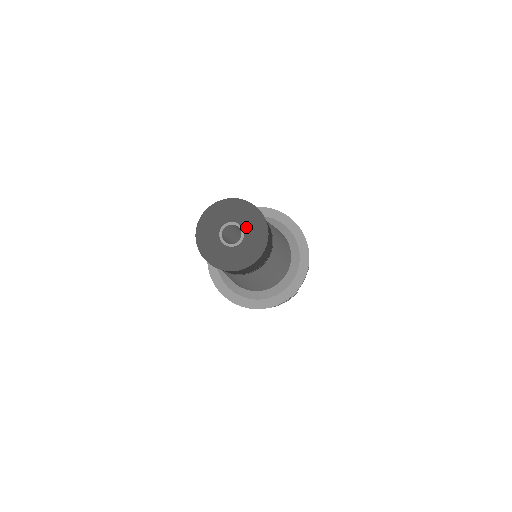
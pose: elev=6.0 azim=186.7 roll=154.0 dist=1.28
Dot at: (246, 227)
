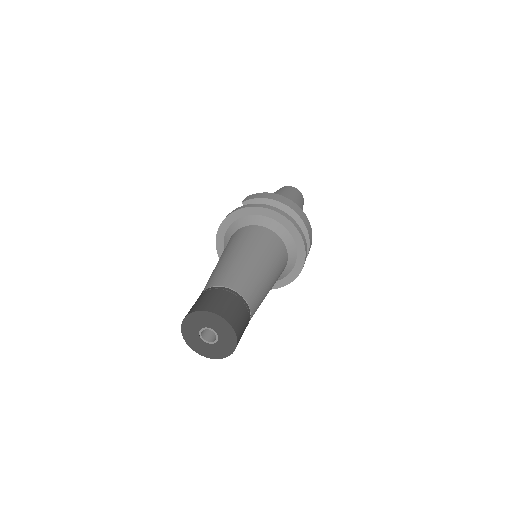
Dot at: (221, 336)
